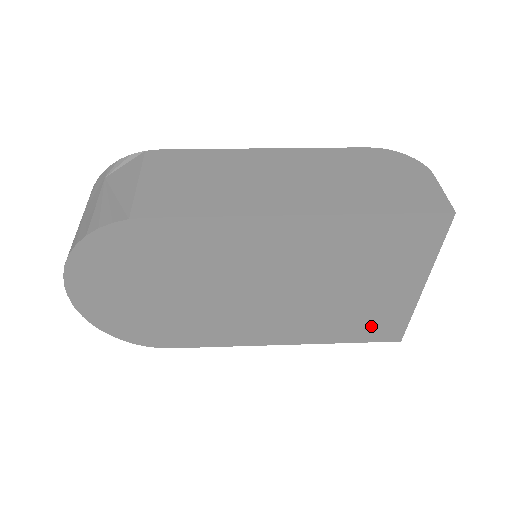
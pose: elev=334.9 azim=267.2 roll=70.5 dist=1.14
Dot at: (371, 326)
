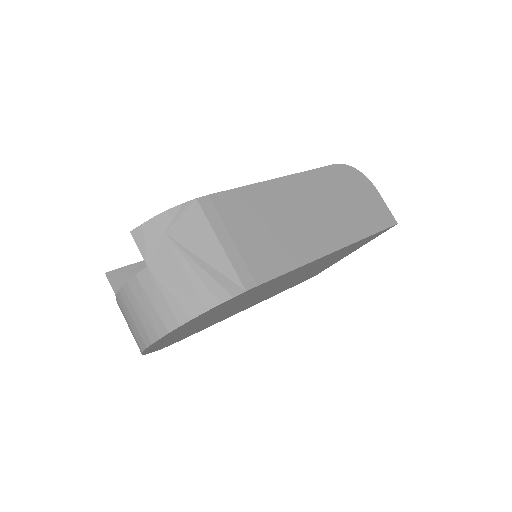
Dot at: occluded
